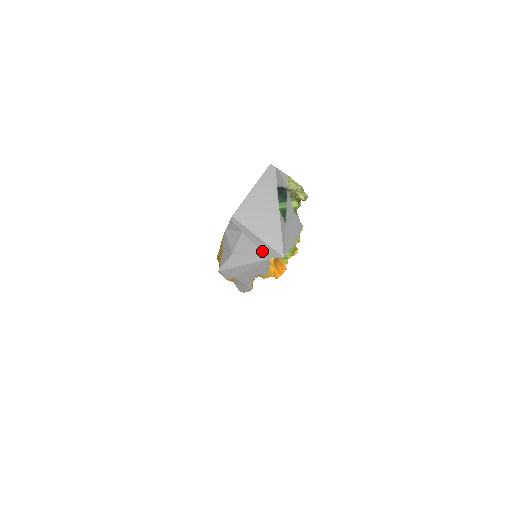
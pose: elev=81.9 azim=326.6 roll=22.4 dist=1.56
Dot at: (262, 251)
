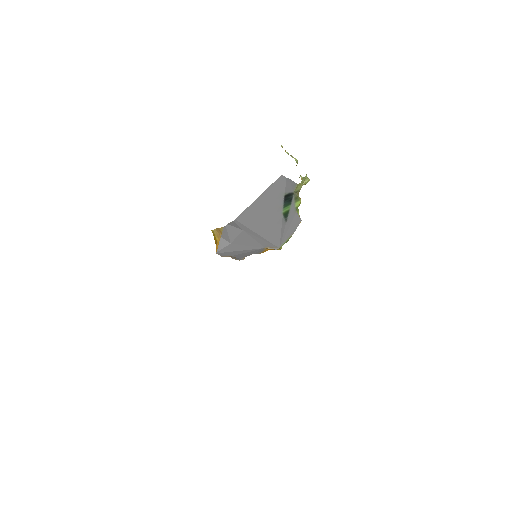
Dot at: (260, 243)
